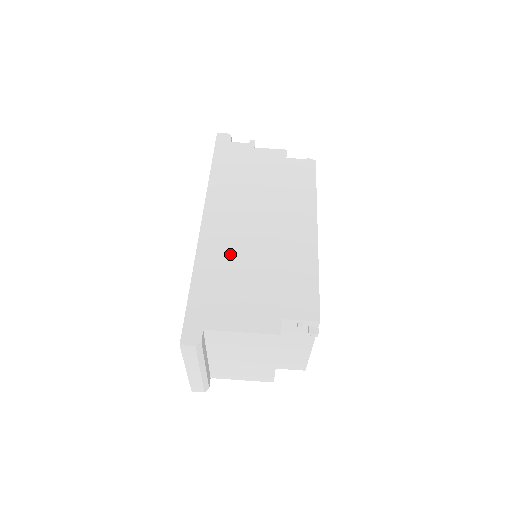
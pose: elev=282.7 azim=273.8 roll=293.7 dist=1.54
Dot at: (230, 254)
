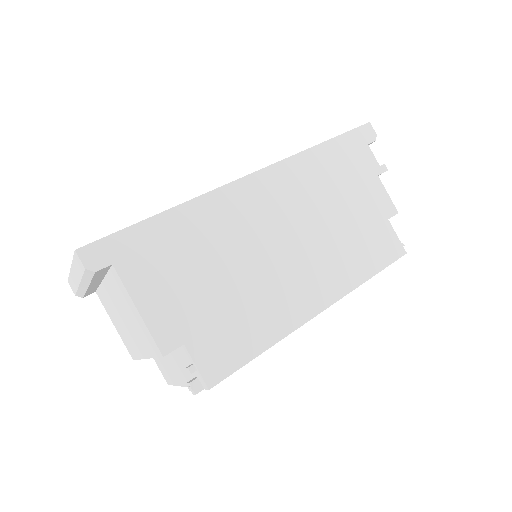
Dot at: (228, 233)
